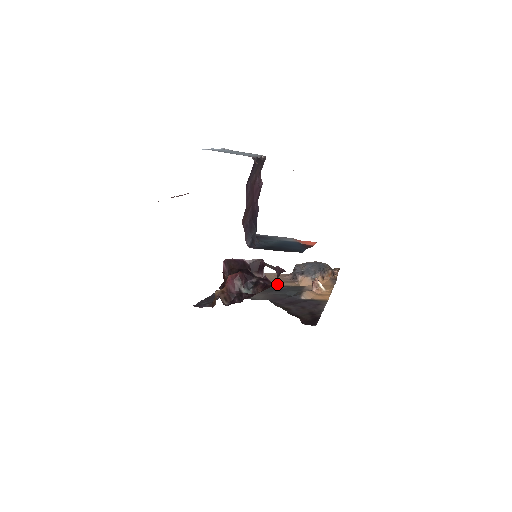
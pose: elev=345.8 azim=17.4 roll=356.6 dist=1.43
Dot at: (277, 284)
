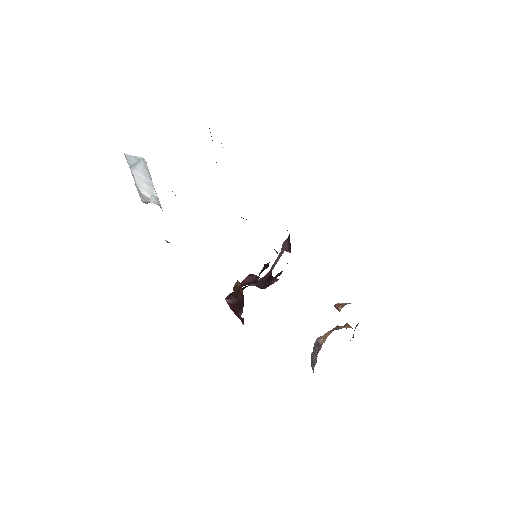
Dot at: occluded
